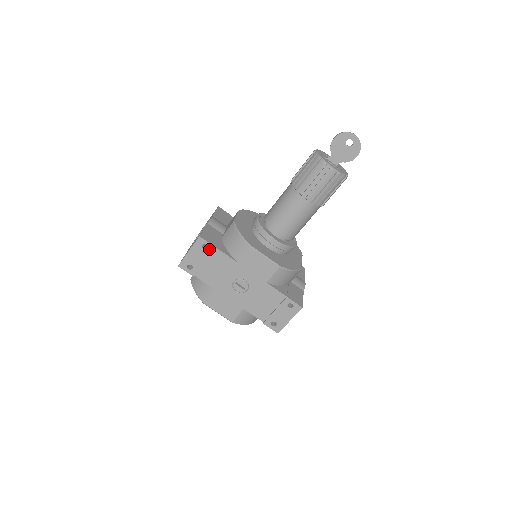
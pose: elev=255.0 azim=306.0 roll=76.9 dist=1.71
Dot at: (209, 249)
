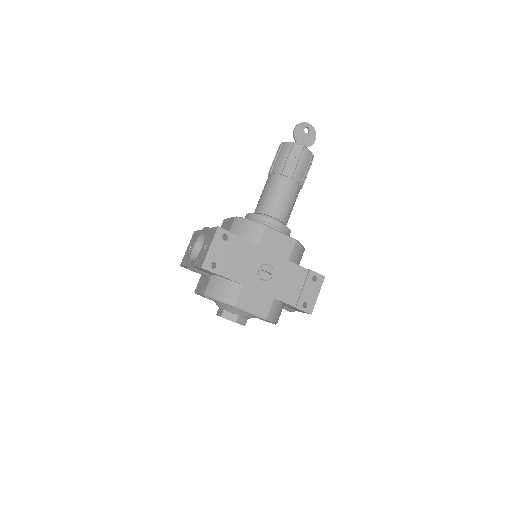
Dot at: (230, 238)
